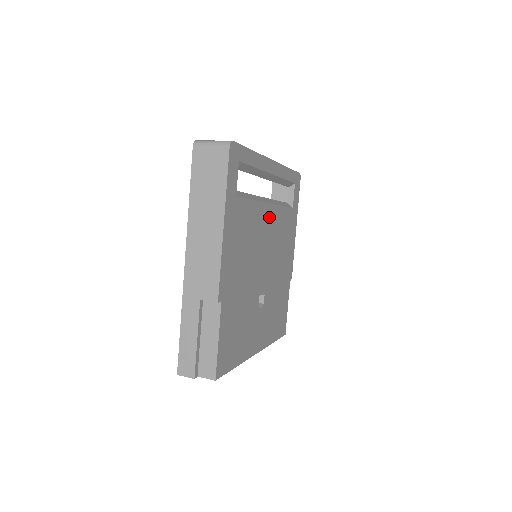
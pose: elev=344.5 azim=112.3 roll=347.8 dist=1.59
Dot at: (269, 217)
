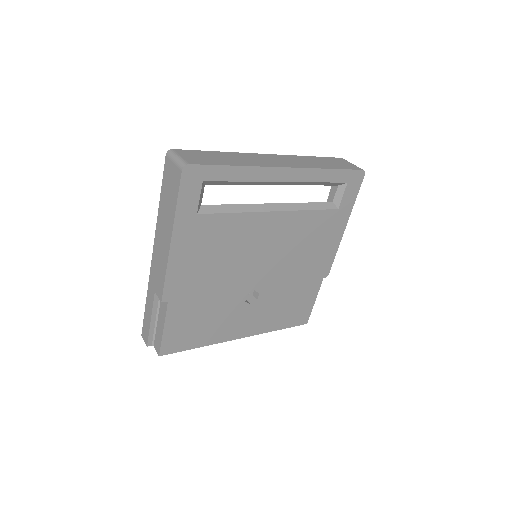
Dot at: (275, 224)
